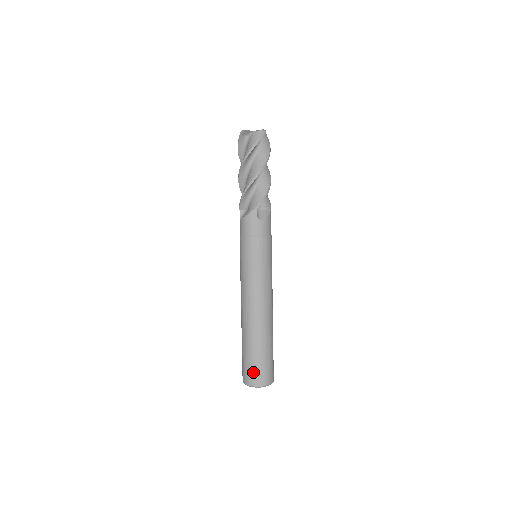
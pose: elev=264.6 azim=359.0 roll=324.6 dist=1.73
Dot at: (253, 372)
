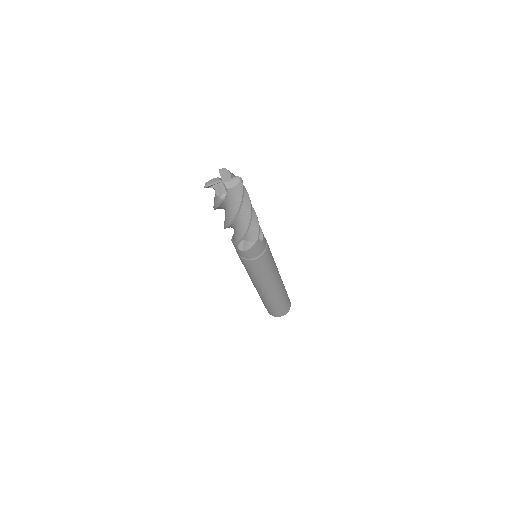
Dot at: (283, 310)
